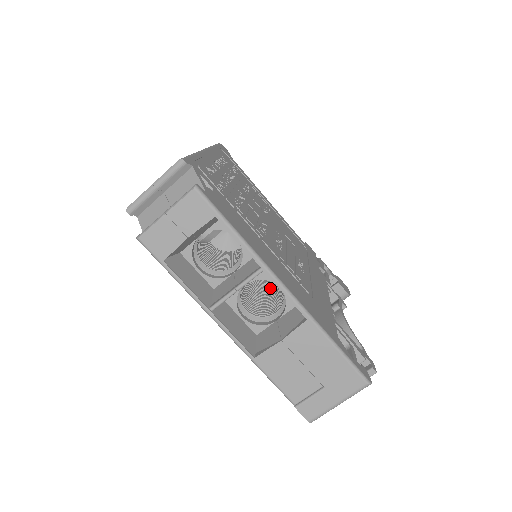
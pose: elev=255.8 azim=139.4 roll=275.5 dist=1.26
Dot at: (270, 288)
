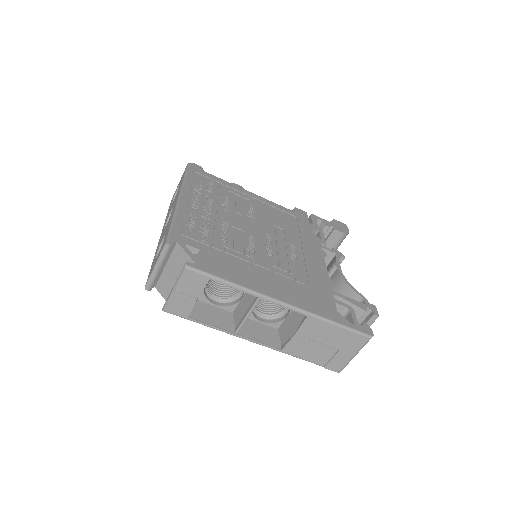
Dot at: occluded
